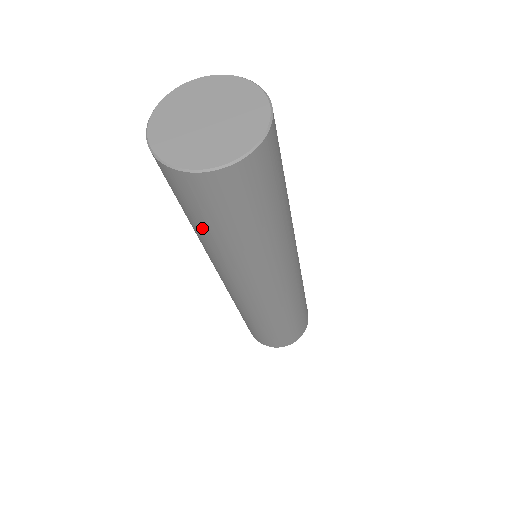
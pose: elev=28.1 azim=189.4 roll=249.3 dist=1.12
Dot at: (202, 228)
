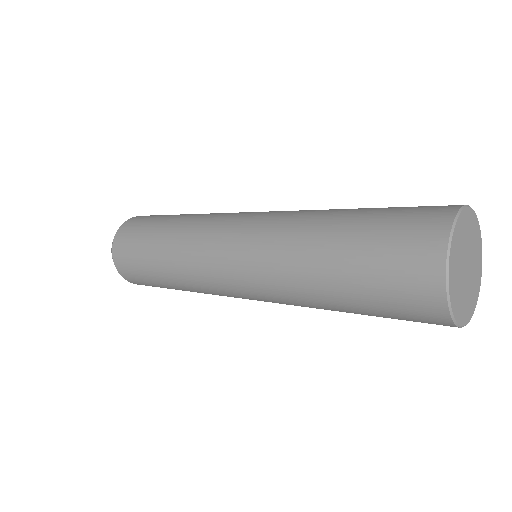
Dot at: (348, 299)
